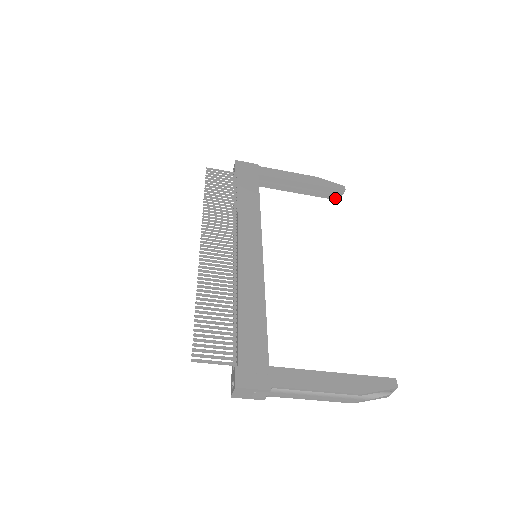
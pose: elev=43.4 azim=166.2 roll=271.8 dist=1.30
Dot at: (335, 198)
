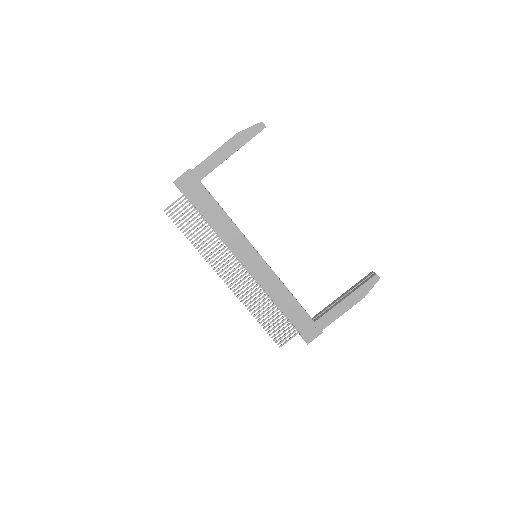
Dot at: occluded
